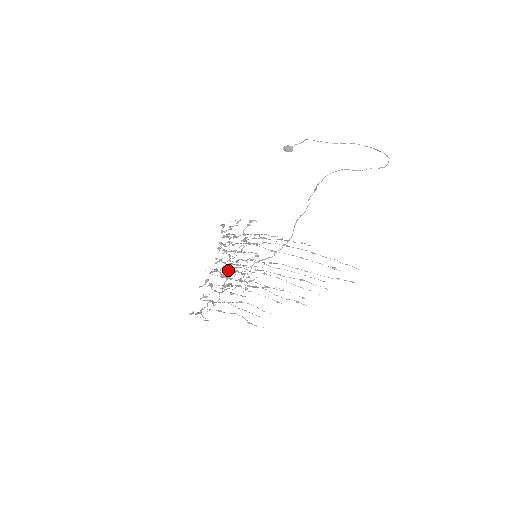
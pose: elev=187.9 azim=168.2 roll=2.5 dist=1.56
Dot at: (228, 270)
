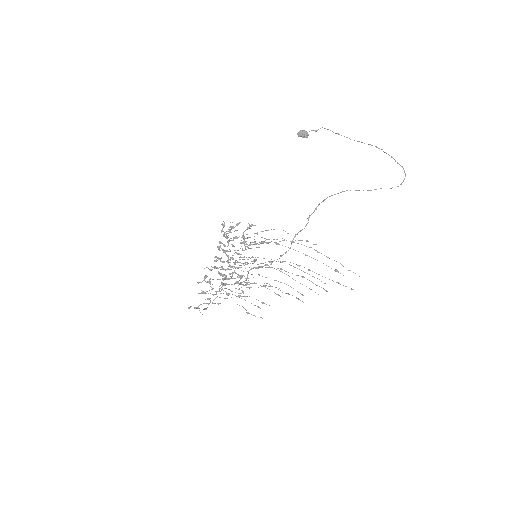
Dot at: (228, 266)
